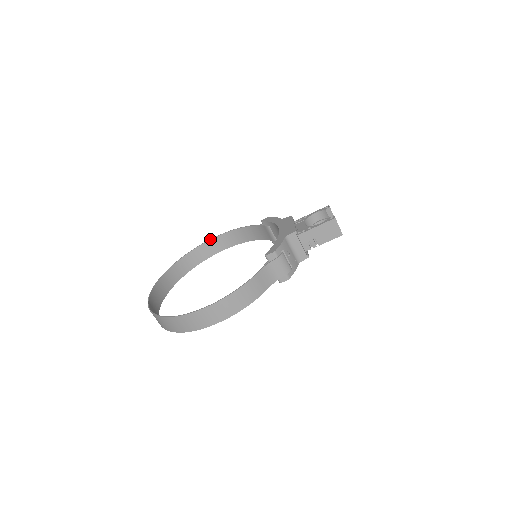
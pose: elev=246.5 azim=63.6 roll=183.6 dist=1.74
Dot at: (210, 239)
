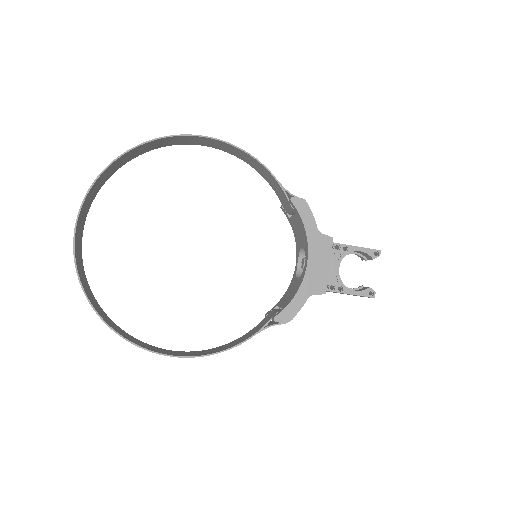
Dot at: (198, 136)
